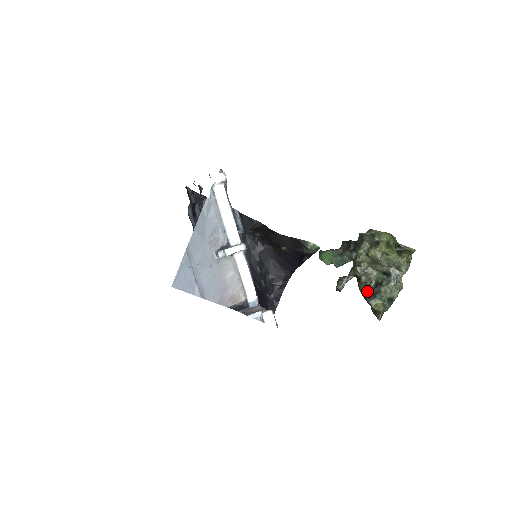
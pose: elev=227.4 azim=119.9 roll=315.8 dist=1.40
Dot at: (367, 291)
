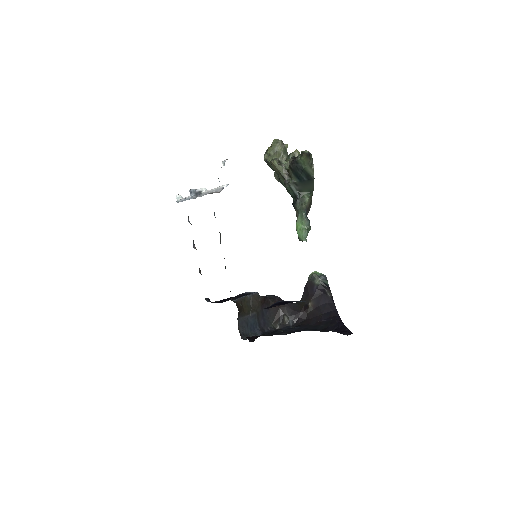
Dot at: (291, 161)
